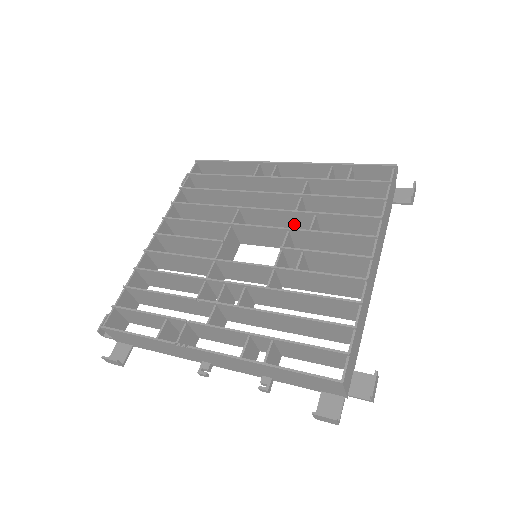
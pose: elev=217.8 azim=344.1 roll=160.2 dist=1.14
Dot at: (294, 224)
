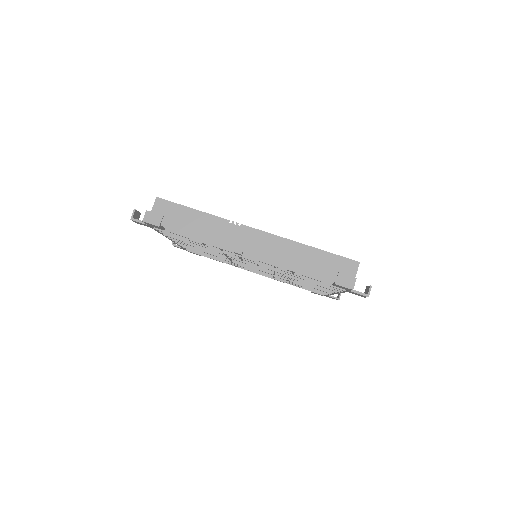
Dot at: occluded
